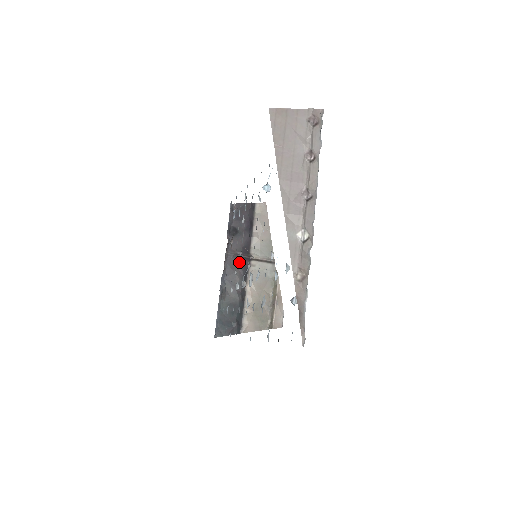
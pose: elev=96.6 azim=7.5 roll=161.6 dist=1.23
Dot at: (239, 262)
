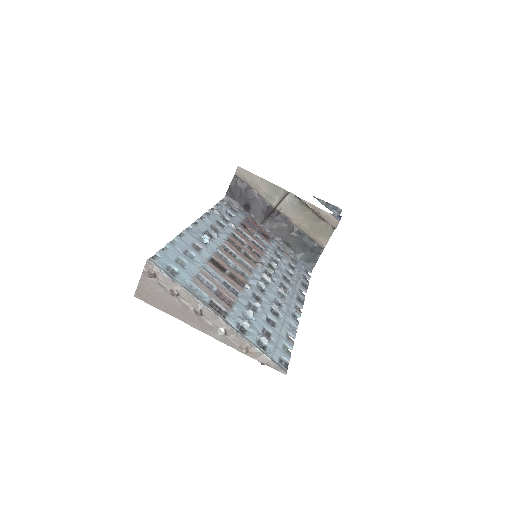
Dot at: (271, 219)
